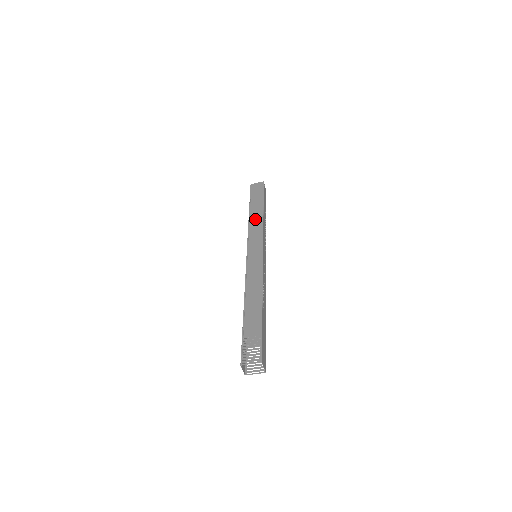
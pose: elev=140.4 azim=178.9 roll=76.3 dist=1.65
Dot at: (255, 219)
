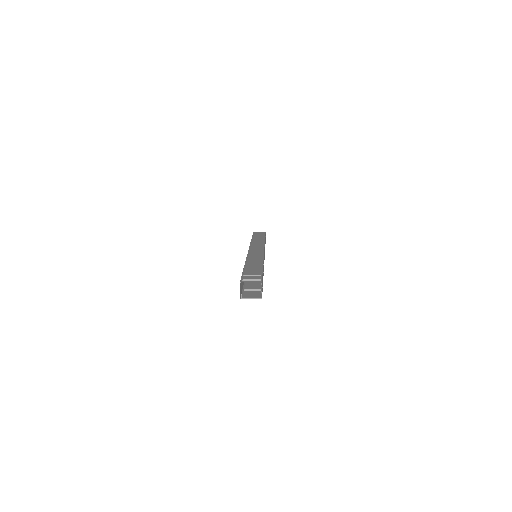
Dot at: (257, 241)
